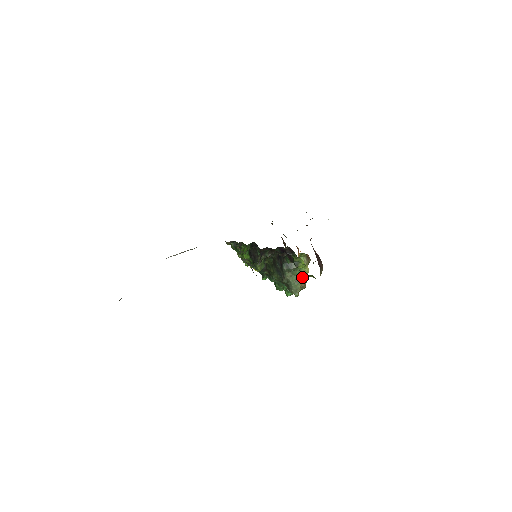
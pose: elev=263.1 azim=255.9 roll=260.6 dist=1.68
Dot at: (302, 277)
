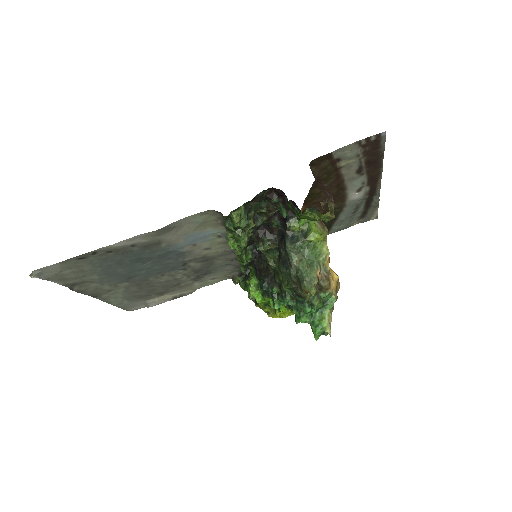
Dot at: (319, 262)
